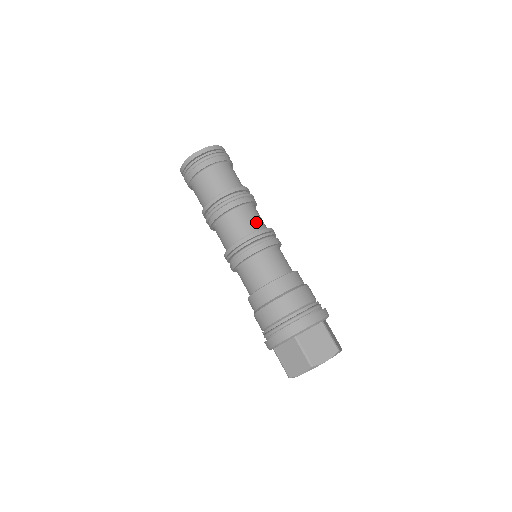
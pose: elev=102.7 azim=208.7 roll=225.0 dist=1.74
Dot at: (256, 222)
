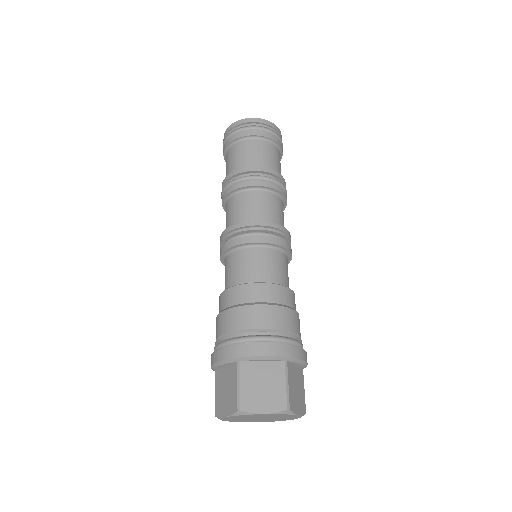
Dot at: (269, 213)
